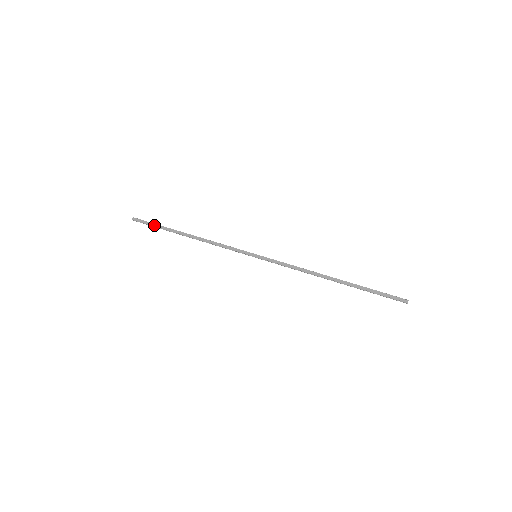
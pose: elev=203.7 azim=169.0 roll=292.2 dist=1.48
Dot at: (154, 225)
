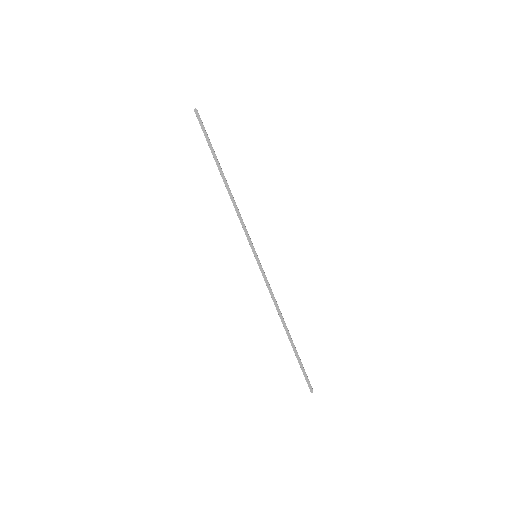
Dot at: (207, 138)
